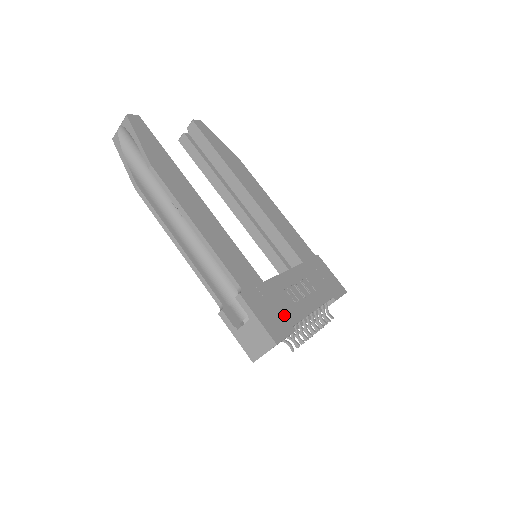
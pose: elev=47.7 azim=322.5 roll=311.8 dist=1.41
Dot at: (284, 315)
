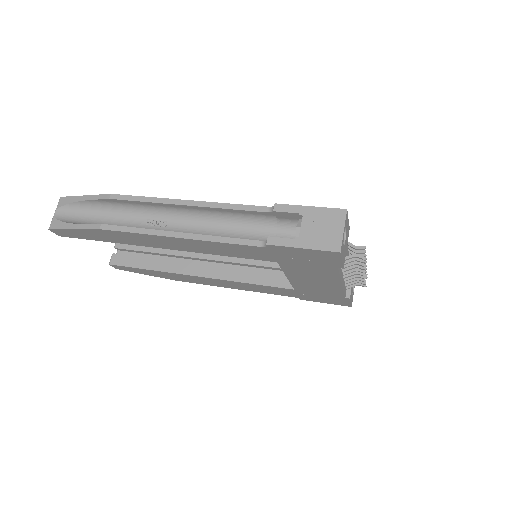
Dot at: occluded
